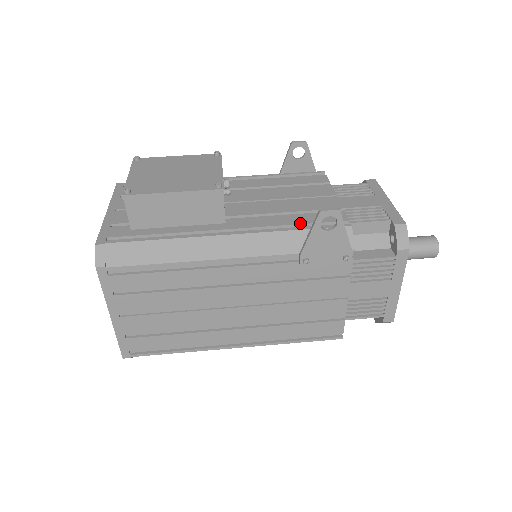
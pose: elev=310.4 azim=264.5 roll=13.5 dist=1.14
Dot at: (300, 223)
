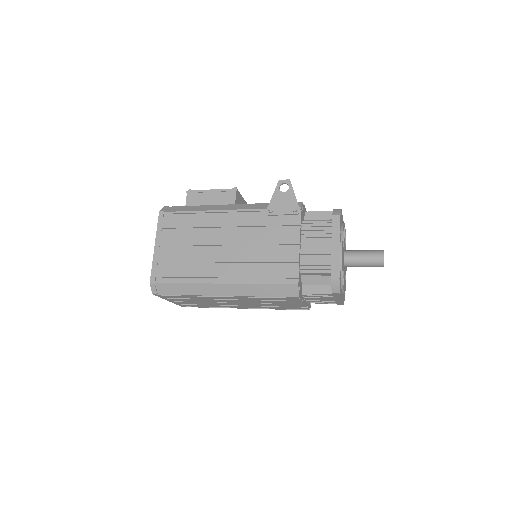
Dot at: occluded
